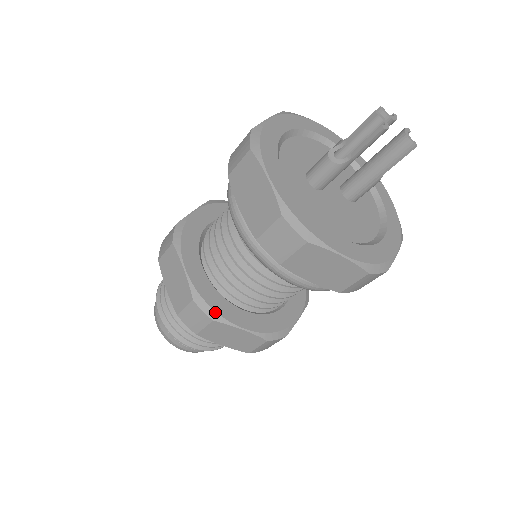
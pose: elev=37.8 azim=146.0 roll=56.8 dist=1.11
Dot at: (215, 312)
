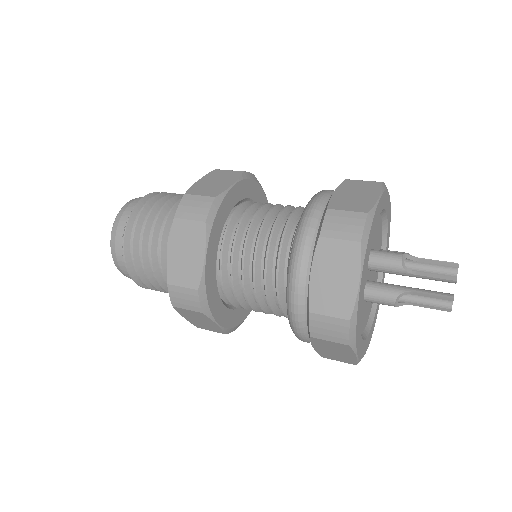
Dot at: (238, 326)
